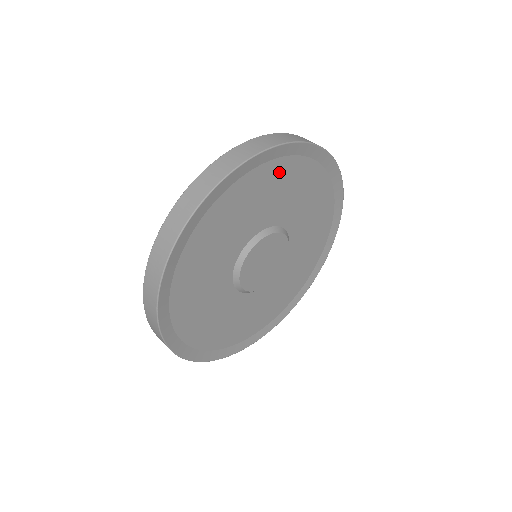
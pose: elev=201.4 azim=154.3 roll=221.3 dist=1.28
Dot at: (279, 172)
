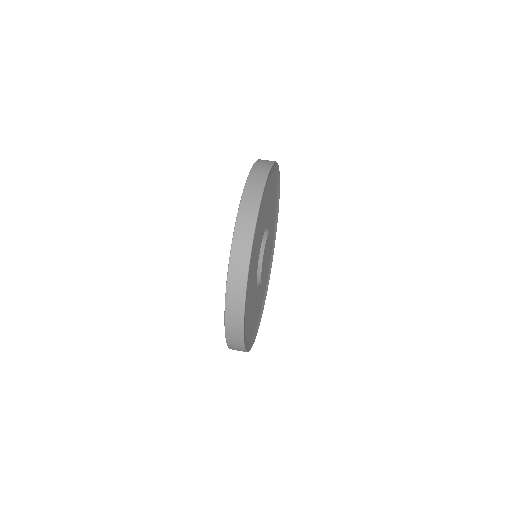
Dot at: (275, 203)
